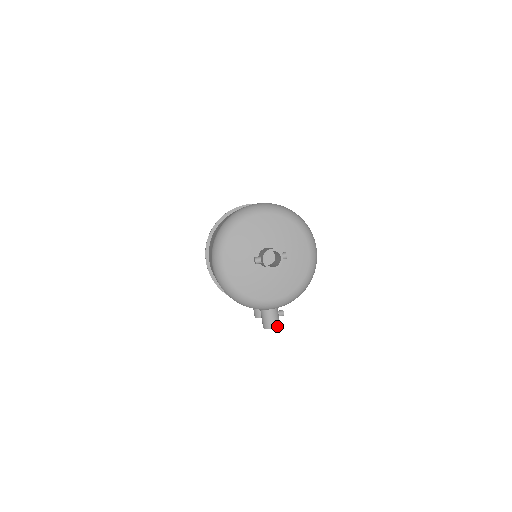
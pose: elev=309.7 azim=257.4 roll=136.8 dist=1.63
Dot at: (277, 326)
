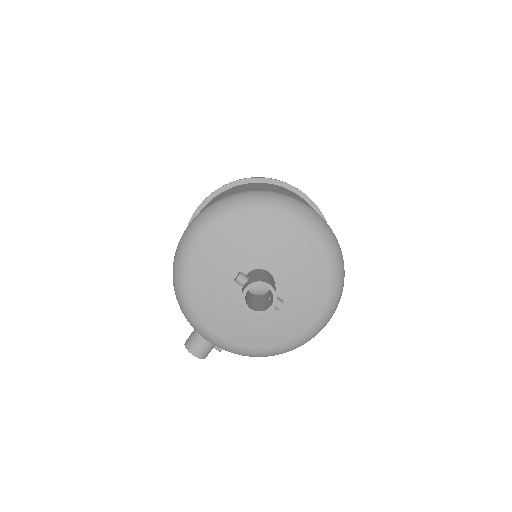
Dot at: (200, 357)
